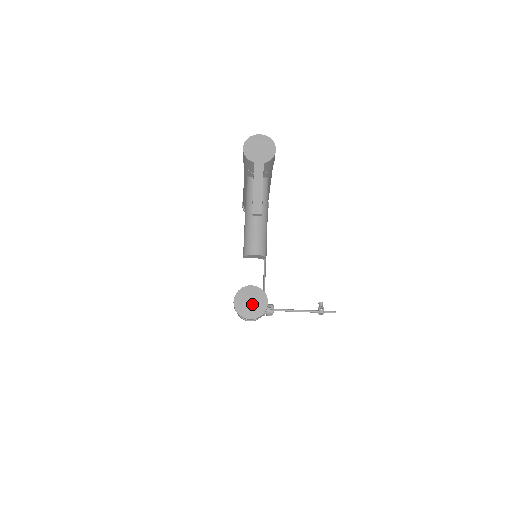
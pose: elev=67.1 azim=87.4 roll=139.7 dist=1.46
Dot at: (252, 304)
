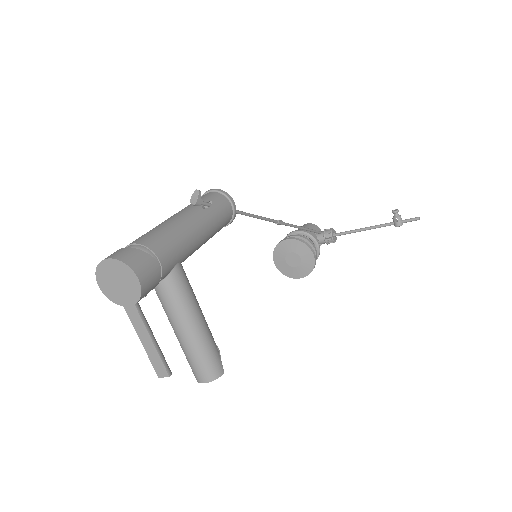
Dot at: (295, 262)
